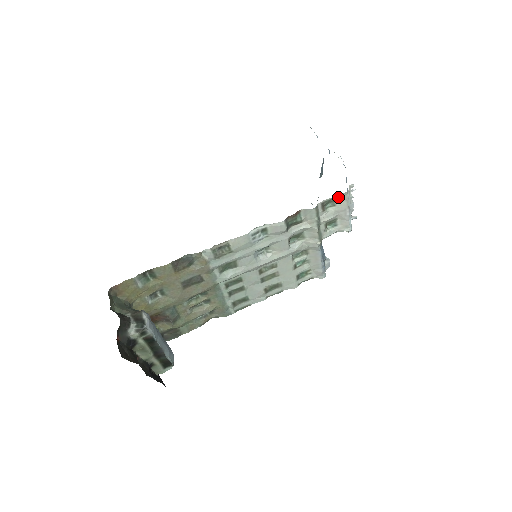
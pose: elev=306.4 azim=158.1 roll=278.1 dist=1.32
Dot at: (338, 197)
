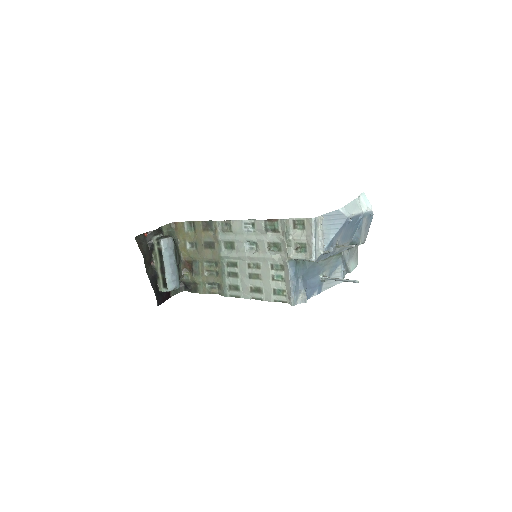
Dot at: (307, 221)
